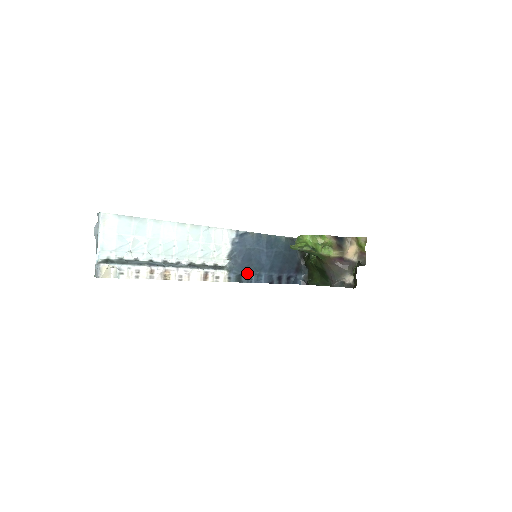
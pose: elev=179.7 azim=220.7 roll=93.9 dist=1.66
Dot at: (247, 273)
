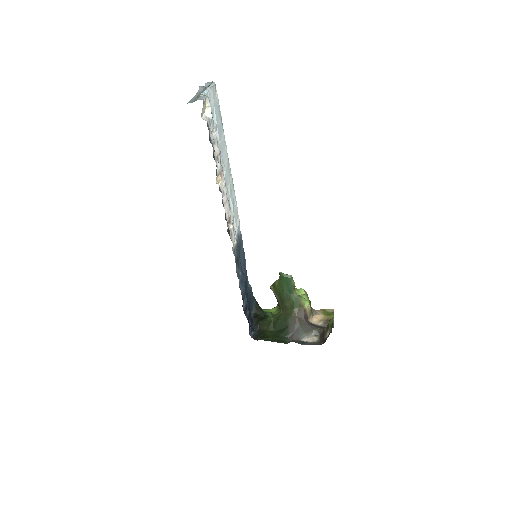
Dot at: (240, 267)
